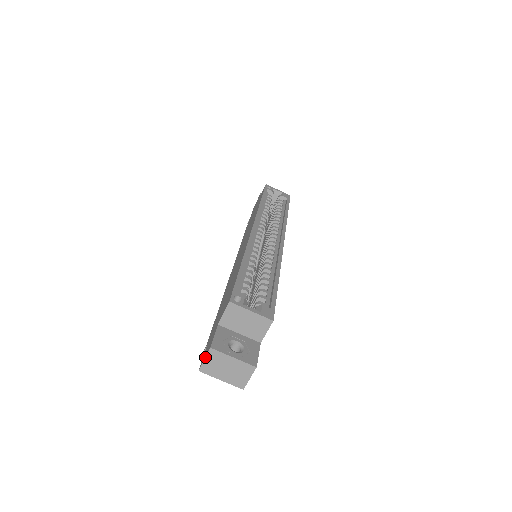
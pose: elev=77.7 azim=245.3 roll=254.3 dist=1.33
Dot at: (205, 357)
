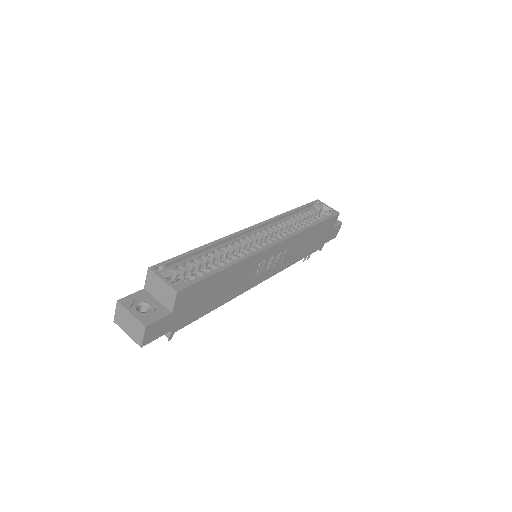
Dot at: (115, 309)
